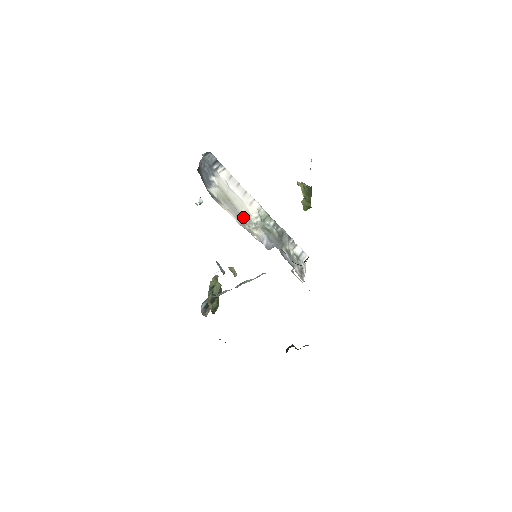
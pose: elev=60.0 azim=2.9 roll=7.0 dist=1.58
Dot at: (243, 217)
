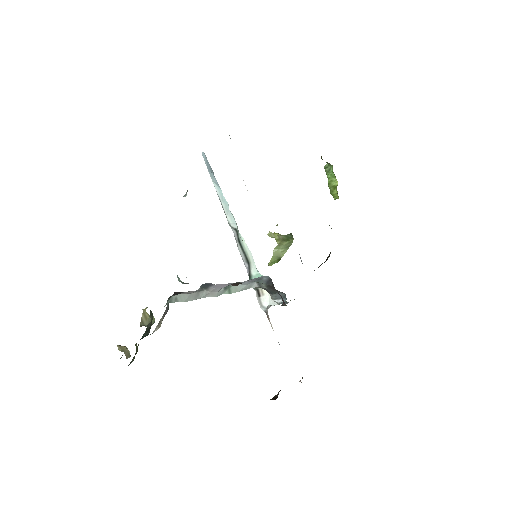
Dot at: occluded
